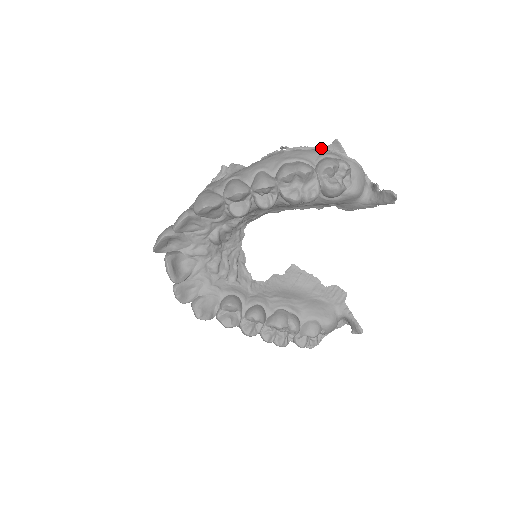
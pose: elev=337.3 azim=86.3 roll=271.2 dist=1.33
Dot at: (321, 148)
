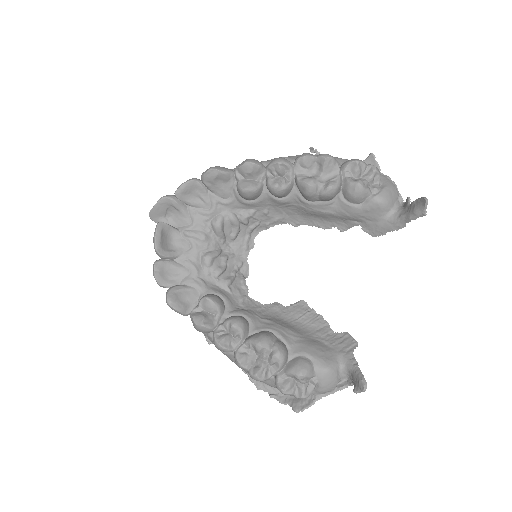
Dot at: occluded
